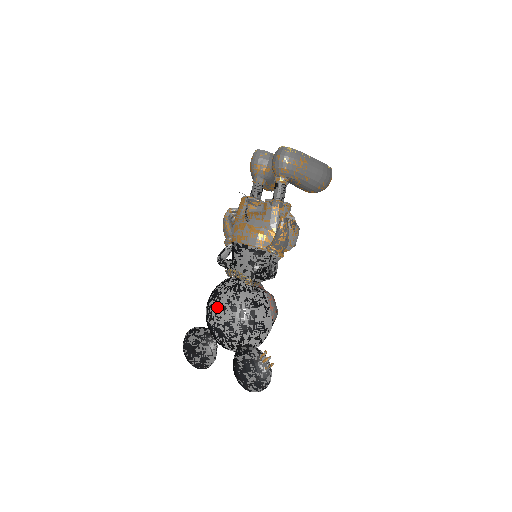
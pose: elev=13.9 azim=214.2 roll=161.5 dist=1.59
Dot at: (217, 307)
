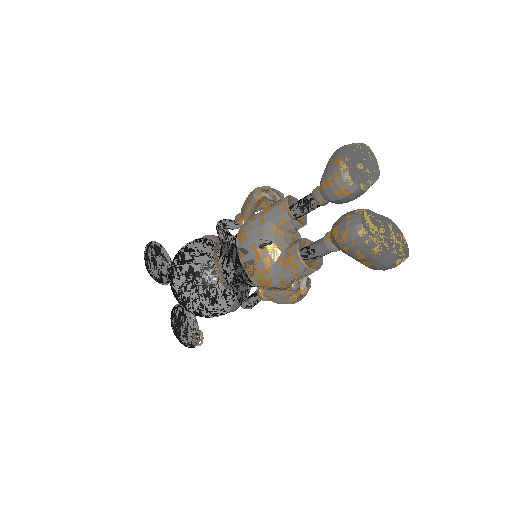
Dot at: (181, 277)
